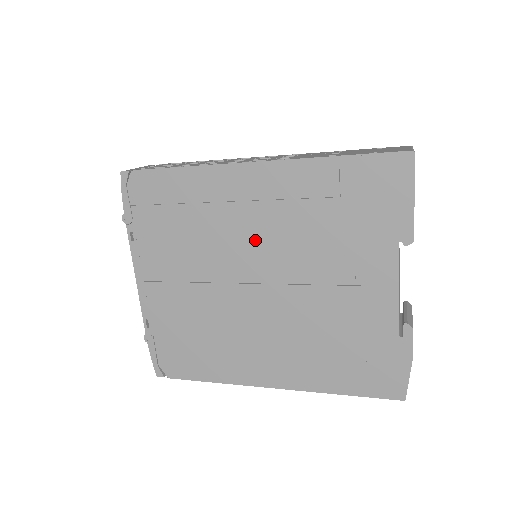
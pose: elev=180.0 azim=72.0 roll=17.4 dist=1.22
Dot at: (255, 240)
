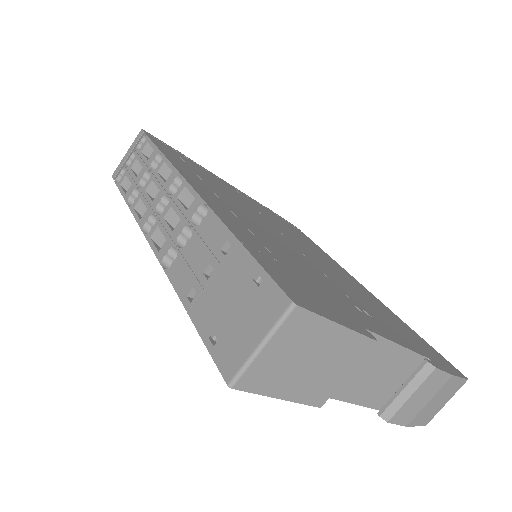
Dot at: occluded
